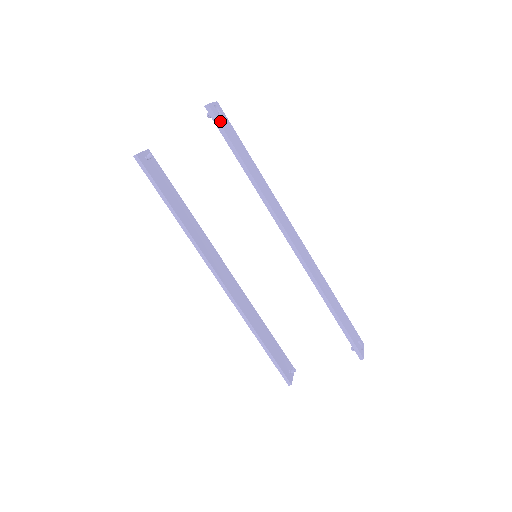
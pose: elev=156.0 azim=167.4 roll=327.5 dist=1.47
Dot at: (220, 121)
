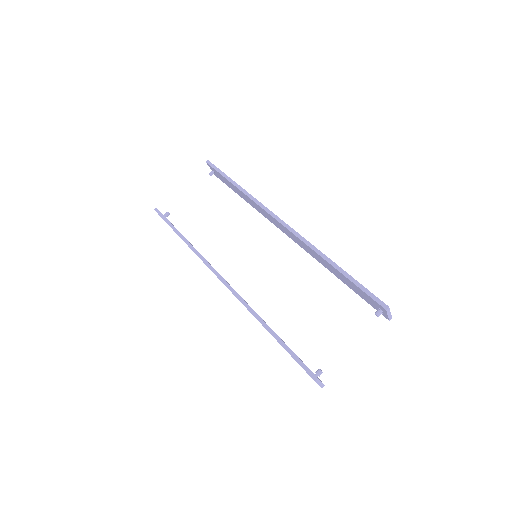
Dot at: occluded
